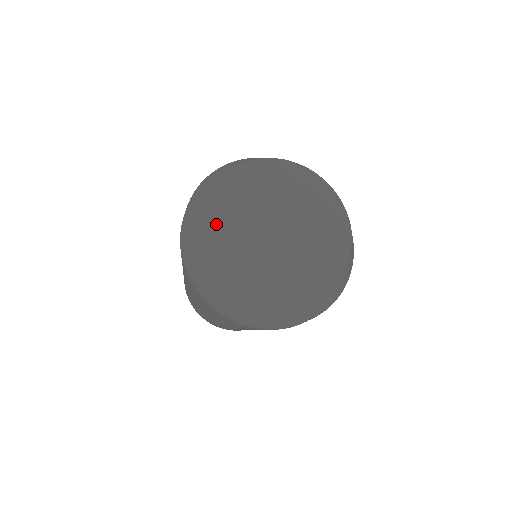
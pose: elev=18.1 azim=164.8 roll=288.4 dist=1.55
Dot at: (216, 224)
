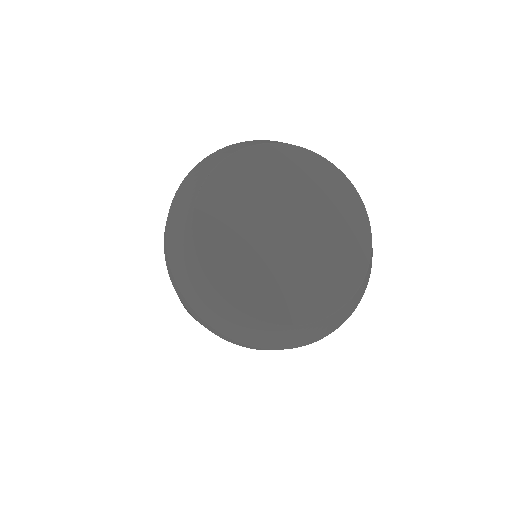
Dot at: (206, 229)
